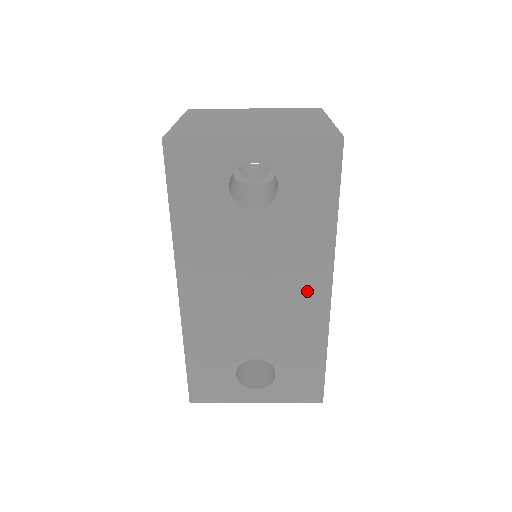
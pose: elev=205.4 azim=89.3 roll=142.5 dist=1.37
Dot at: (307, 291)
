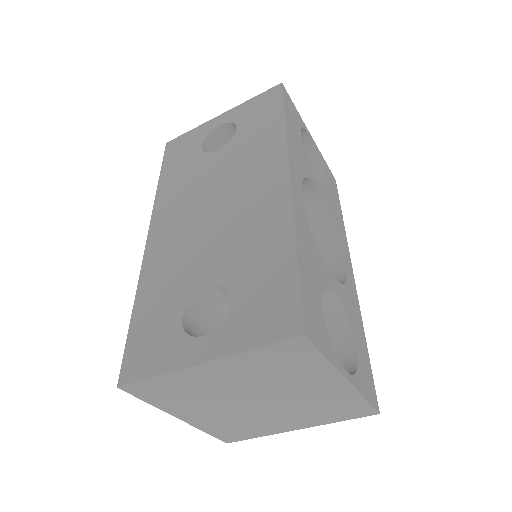
Dot at: (264, 187)
